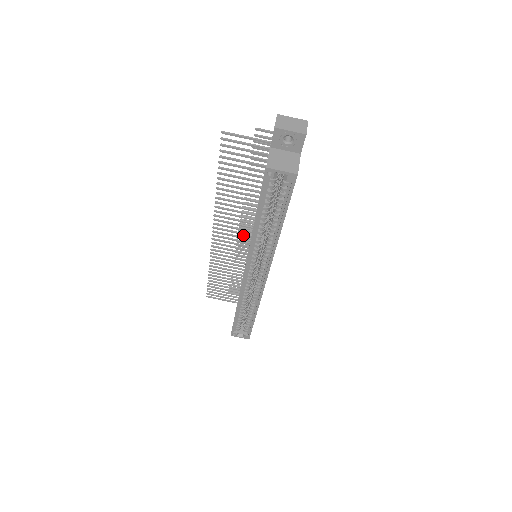
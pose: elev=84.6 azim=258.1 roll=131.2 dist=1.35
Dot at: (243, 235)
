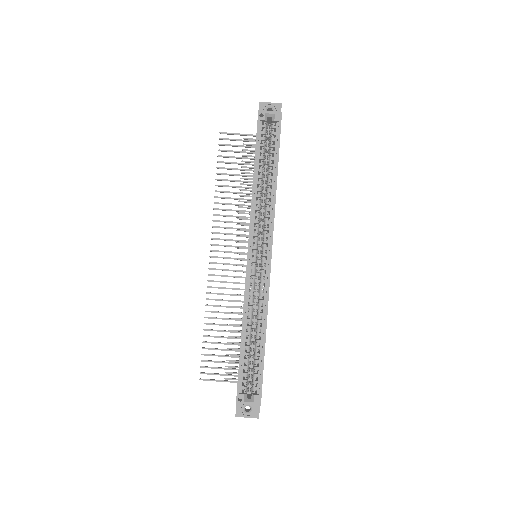
Dot at: occluded
